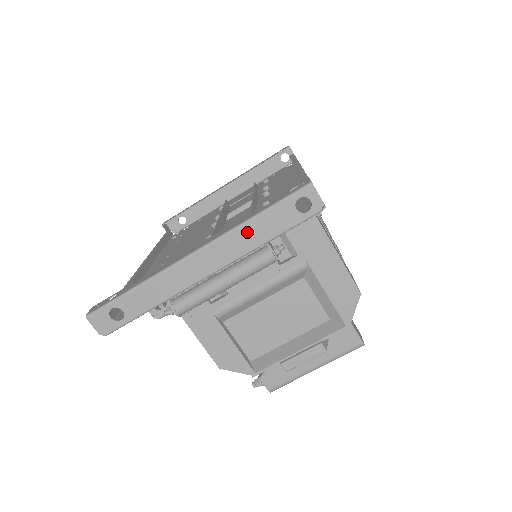
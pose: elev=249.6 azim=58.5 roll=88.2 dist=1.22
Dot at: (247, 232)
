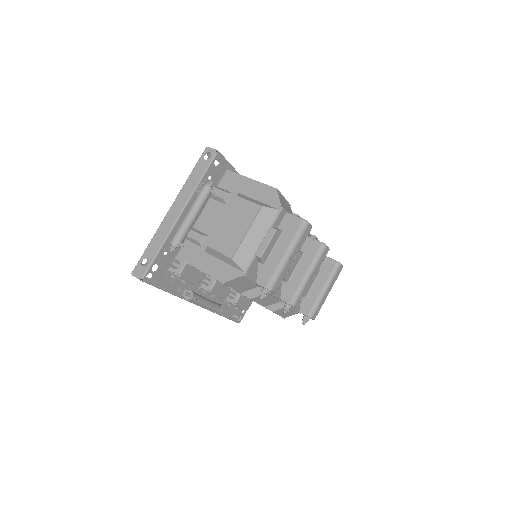
Dot at: (189, 183)
